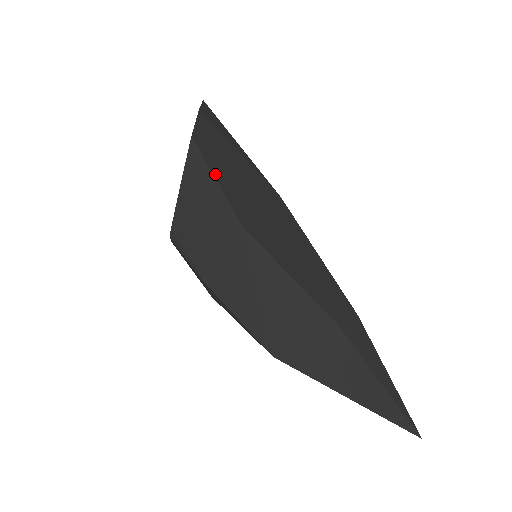
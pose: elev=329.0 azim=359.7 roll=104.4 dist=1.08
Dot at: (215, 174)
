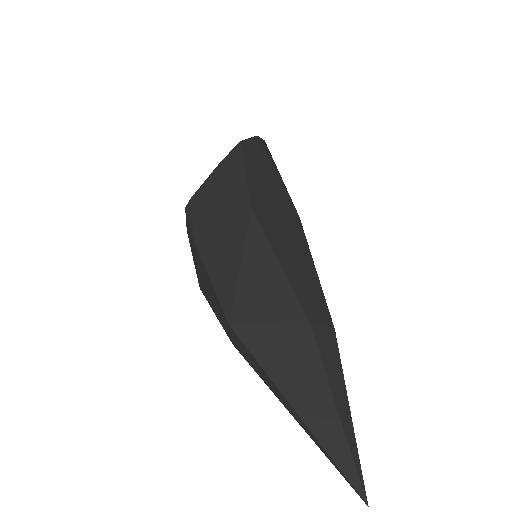
Dot at: (247, 168)
